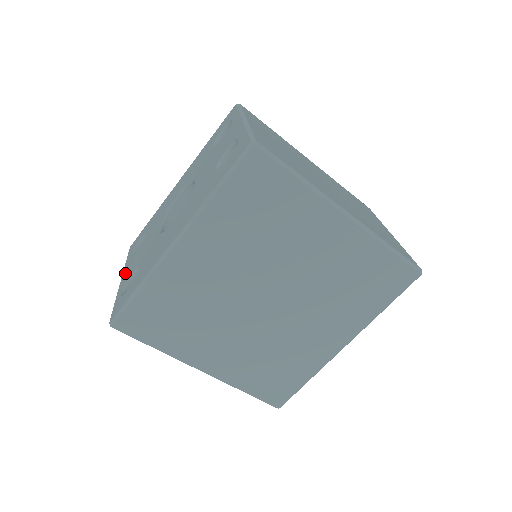
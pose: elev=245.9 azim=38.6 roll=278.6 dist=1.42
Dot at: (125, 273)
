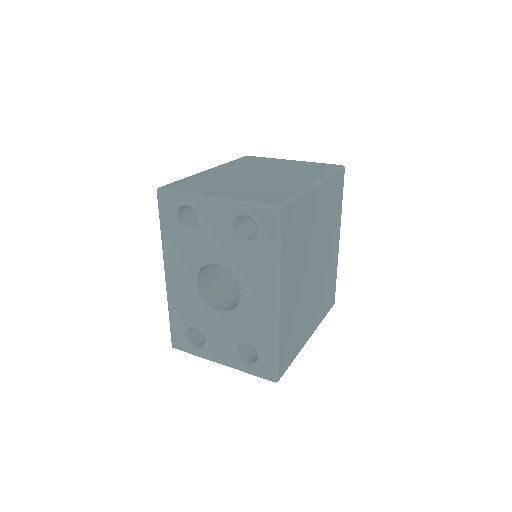
Dot at: (219, 358)
